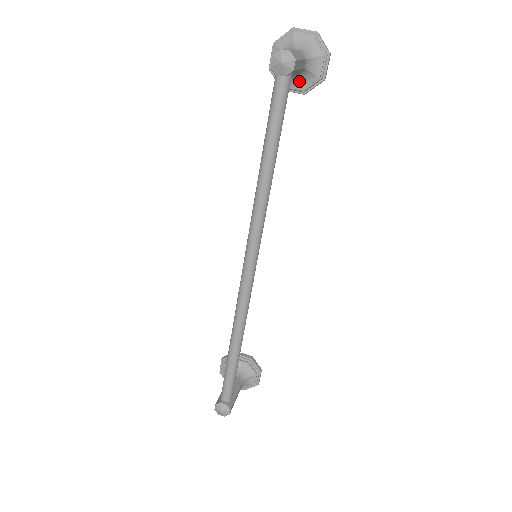
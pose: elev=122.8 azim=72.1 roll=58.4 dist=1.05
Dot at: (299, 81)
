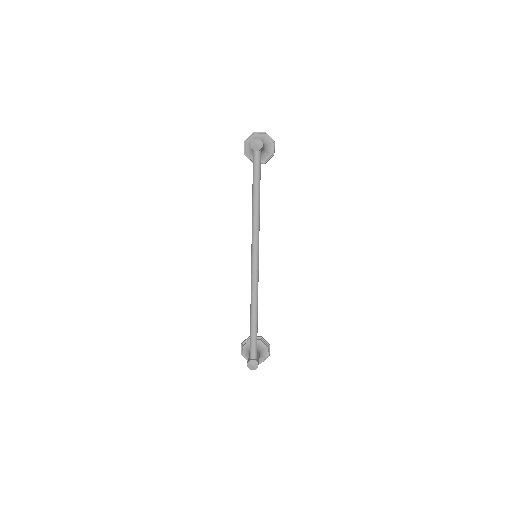
Dot at: (262, 157)
